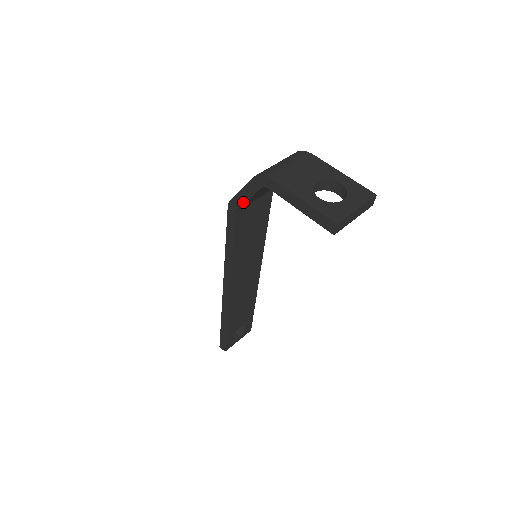
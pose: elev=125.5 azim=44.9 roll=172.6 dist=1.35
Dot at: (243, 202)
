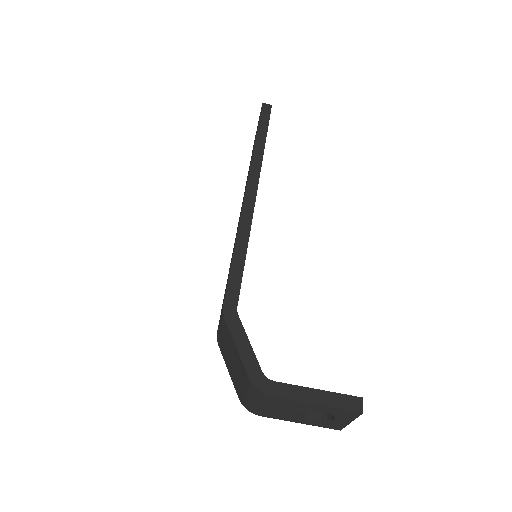
Dot at: occluded
